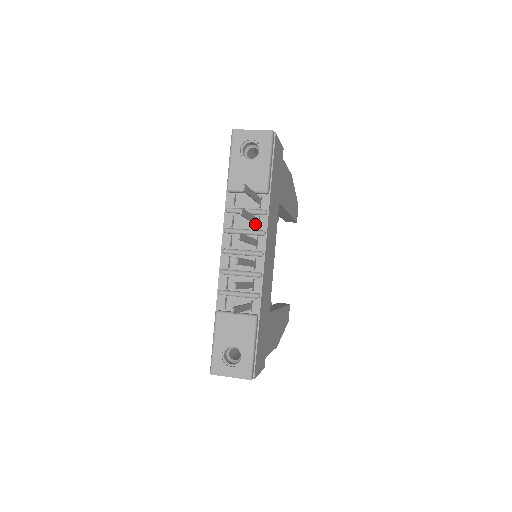
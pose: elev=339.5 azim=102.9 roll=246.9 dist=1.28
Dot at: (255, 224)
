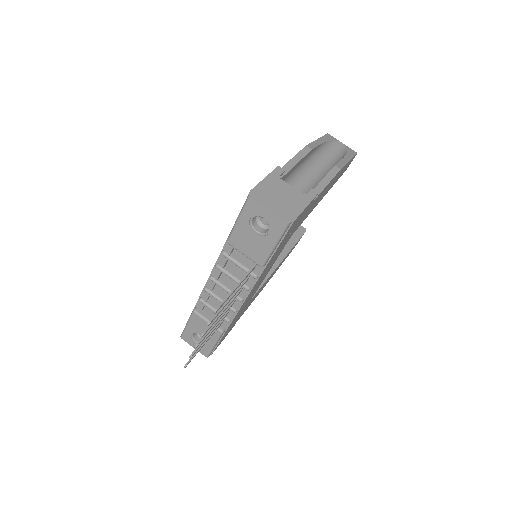
Dot at: occluded
